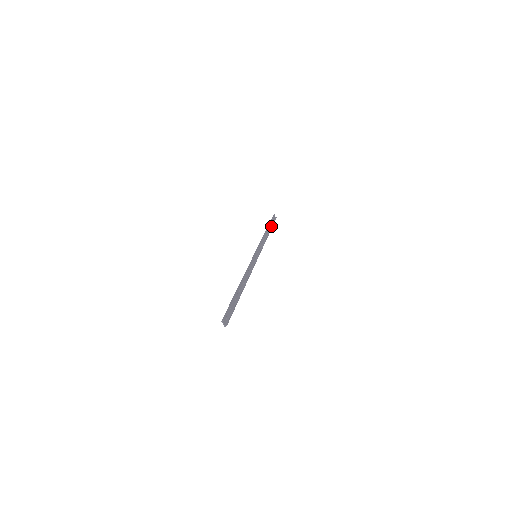
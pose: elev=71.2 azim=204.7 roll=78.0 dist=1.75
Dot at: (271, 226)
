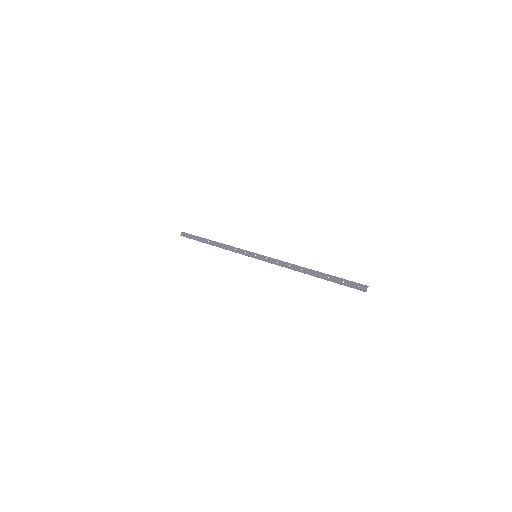
Dot at: (199, 240)
